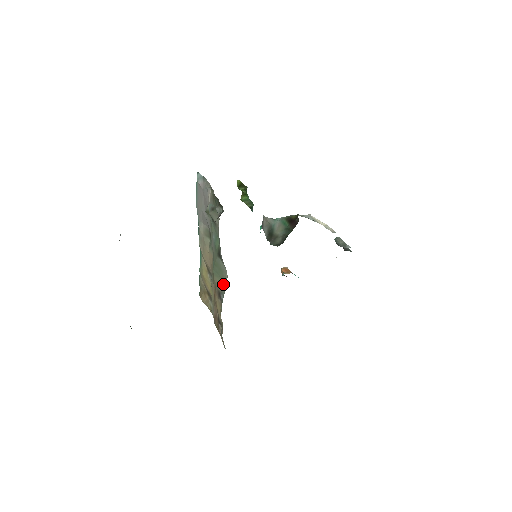
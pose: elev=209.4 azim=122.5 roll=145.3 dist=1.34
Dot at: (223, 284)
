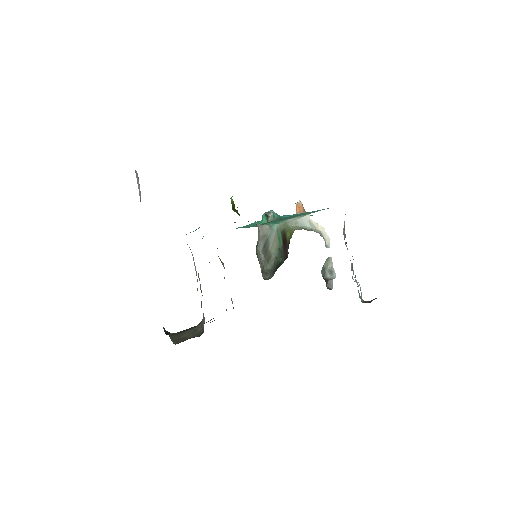
Dot at: occluded
